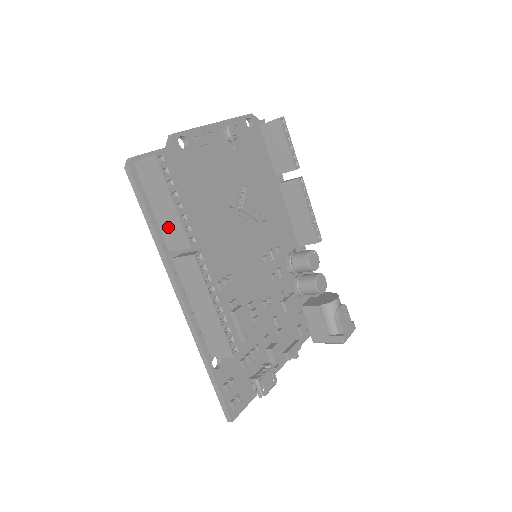
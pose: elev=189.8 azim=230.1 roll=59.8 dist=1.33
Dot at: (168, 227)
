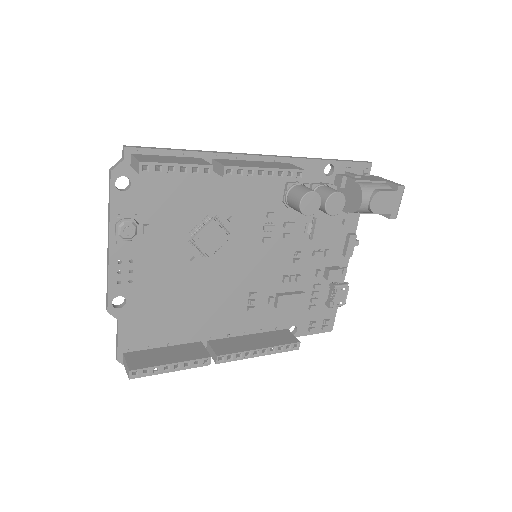
Dot at: occluded
